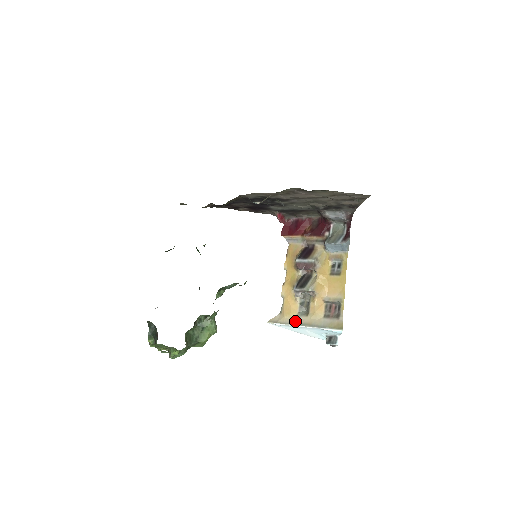
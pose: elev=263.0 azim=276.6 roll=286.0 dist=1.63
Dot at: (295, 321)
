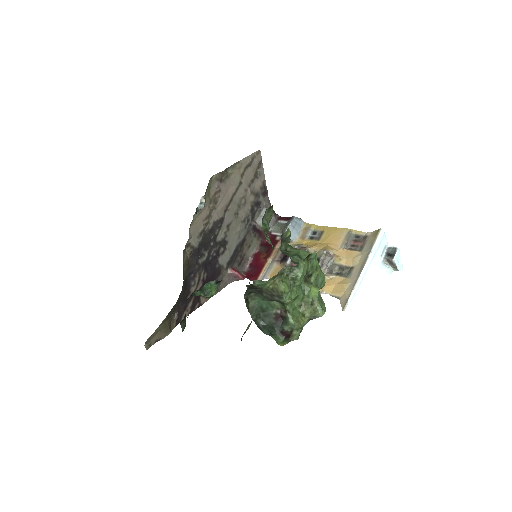
Dot at: (354, 278)
